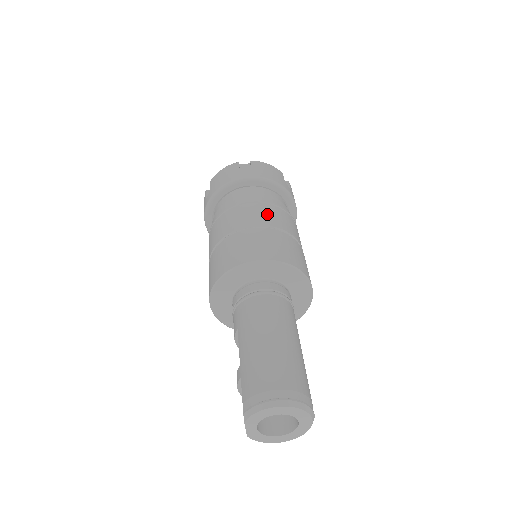
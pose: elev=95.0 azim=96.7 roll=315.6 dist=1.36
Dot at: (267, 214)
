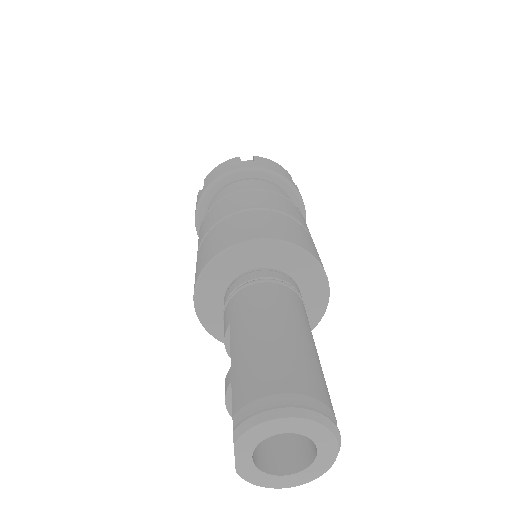
Dot at: (273, 200)
